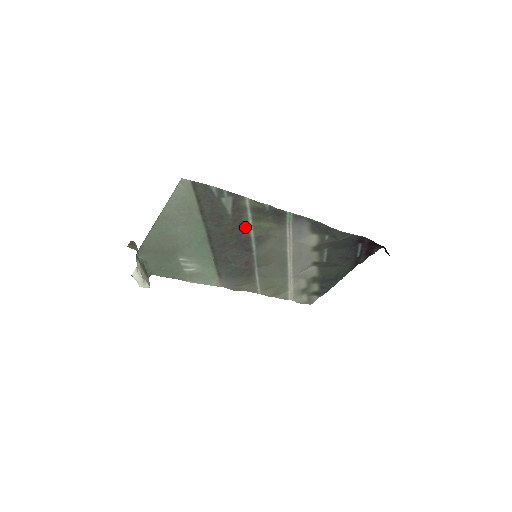
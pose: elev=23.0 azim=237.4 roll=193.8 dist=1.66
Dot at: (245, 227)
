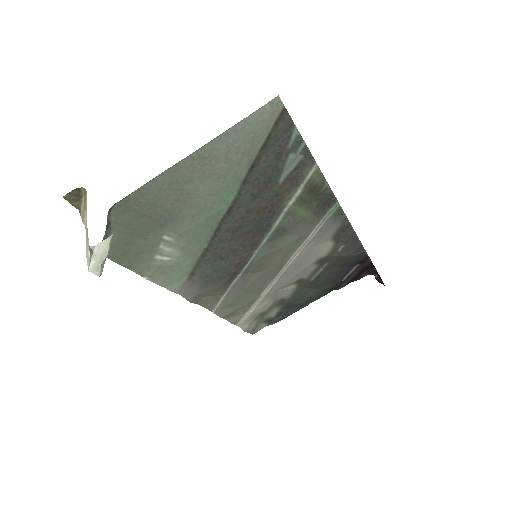
Dot at: (278, 209)
